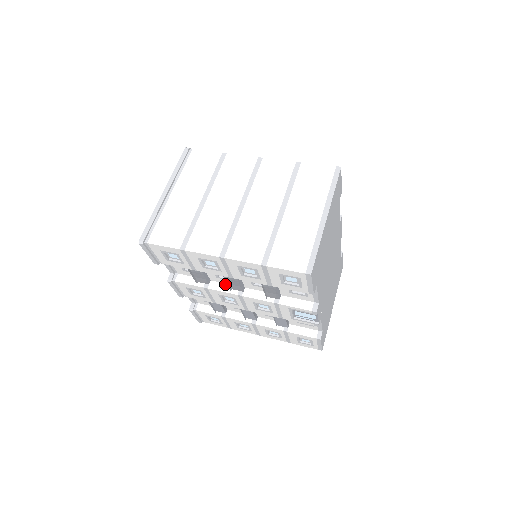
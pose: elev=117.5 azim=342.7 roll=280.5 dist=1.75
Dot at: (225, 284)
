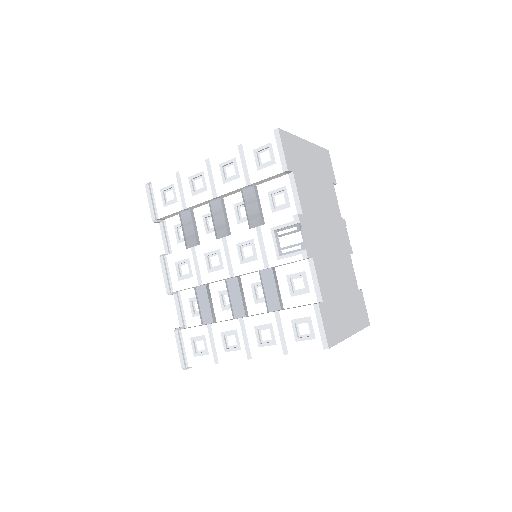
Dot at: occluded
